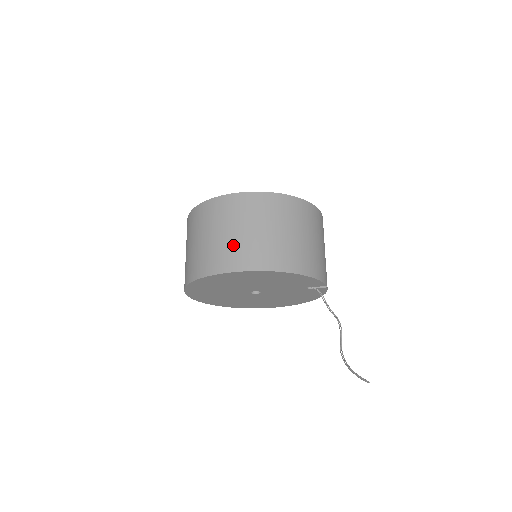
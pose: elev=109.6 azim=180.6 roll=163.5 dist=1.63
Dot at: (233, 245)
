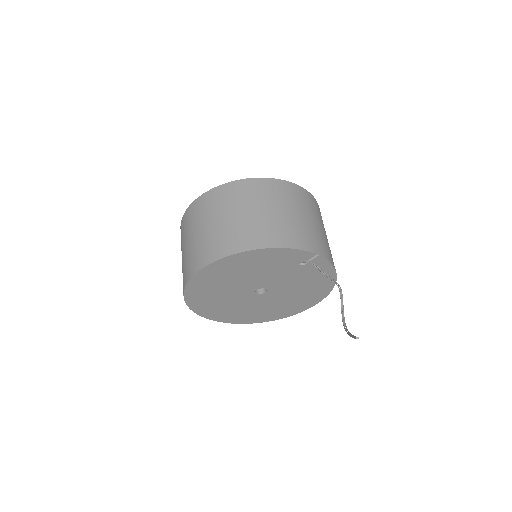
Dot at: (195, 247)
